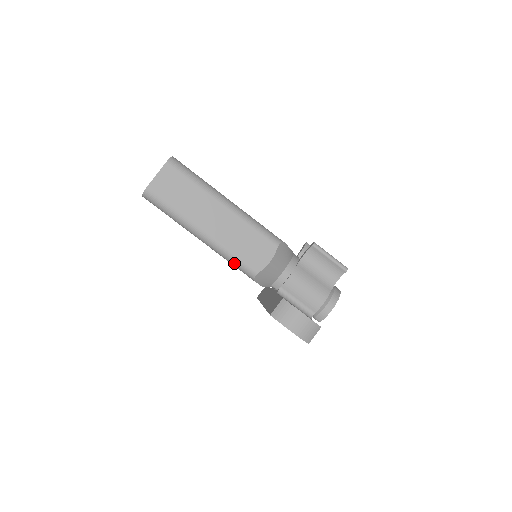
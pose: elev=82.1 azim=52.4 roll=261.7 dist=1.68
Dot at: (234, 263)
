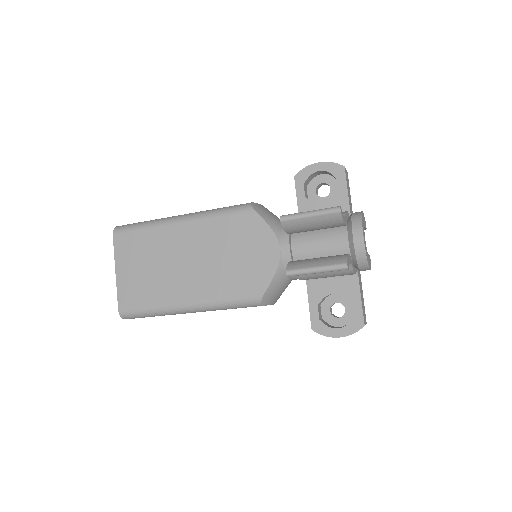
Dot at: occluded
